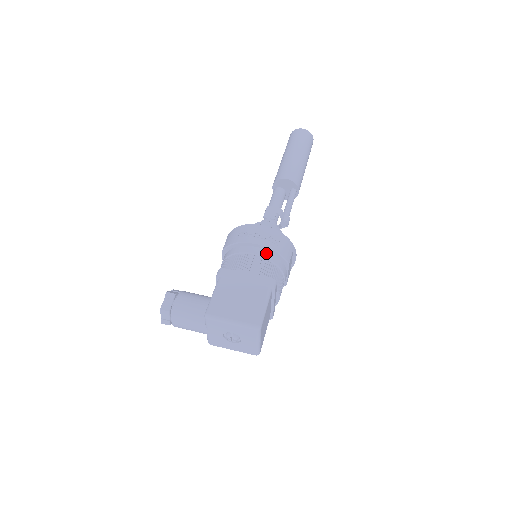
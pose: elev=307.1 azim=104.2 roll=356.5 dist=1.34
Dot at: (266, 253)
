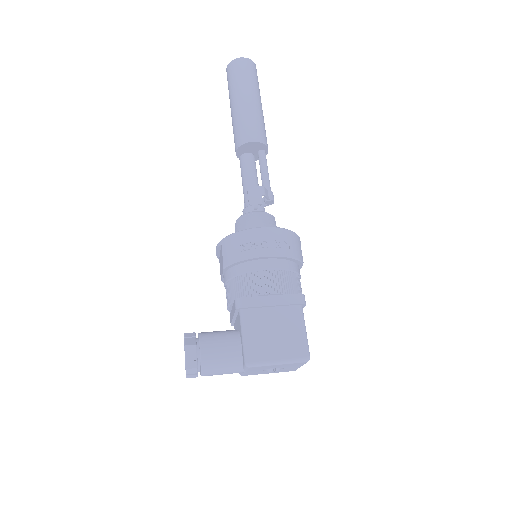
Dot at: (281, 263)
